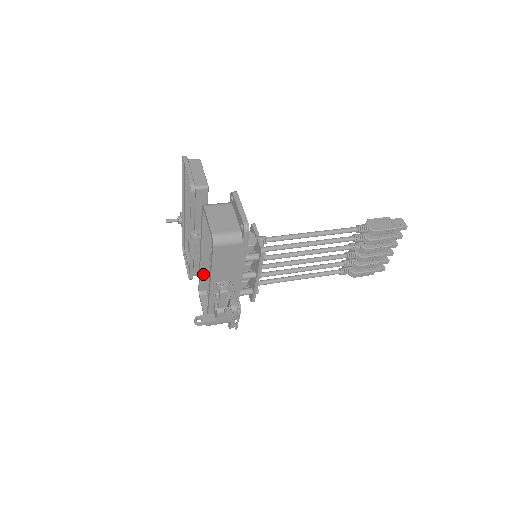
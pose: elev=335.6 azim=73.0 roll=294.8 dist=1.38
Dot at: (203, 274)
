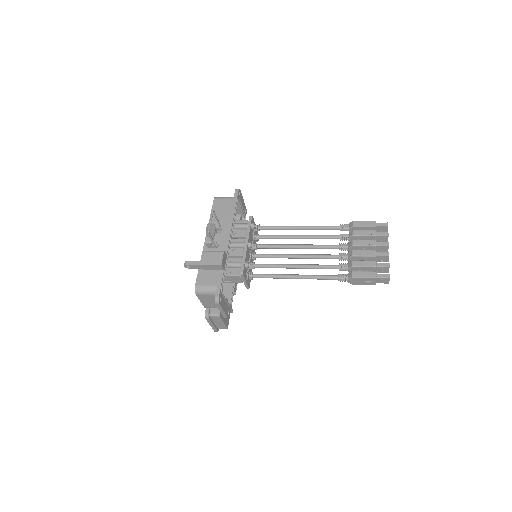
Dot at: occluded
